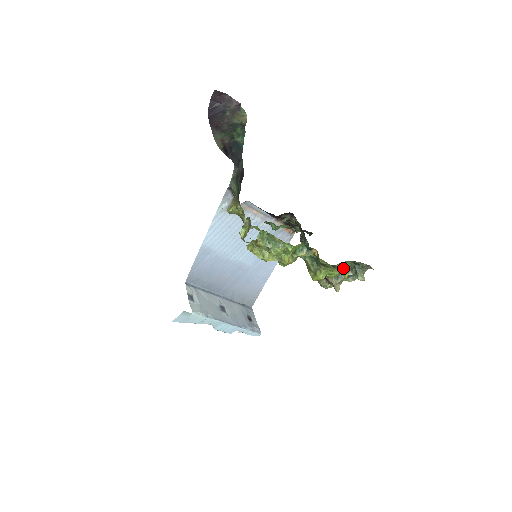
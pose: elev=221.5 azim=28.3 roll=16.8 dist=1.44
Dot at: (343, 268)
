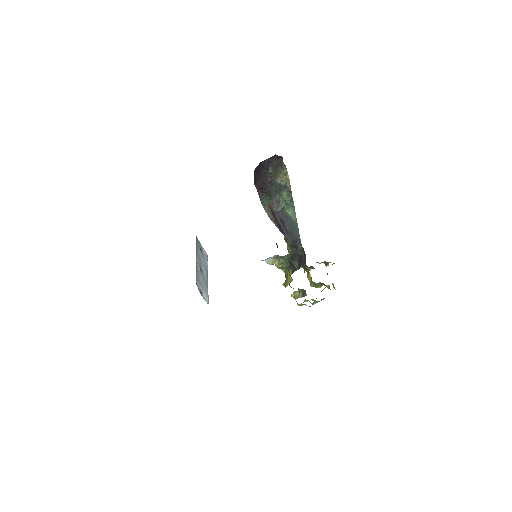
Dot at: occluded
